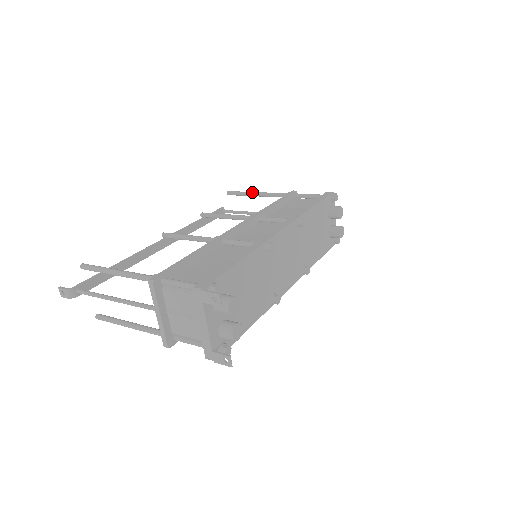
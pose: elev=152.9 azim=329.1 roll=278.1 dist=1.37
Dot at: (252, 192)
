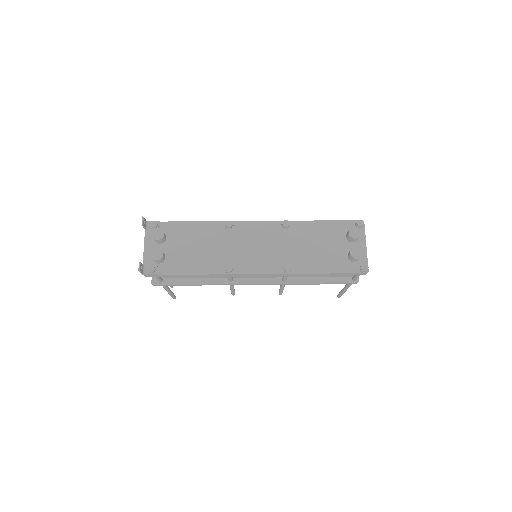
Dot at: occluded
